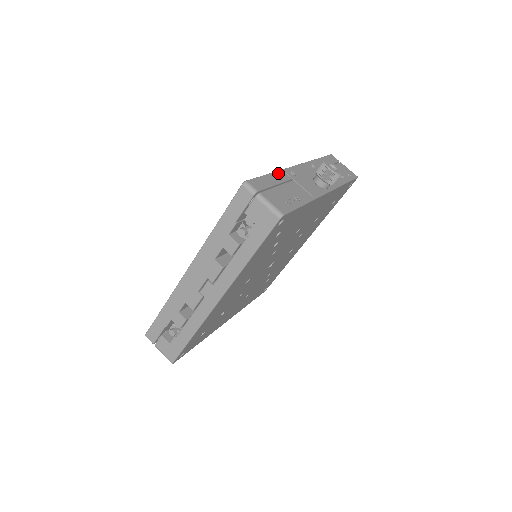
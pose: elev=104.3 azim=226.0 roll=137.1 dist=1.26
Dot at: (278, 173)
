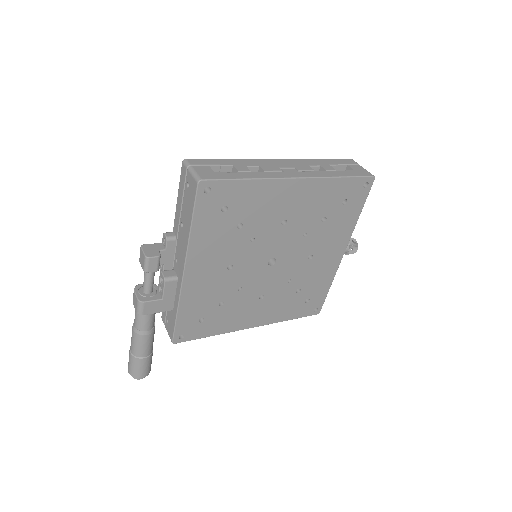
Dot at: occluded
